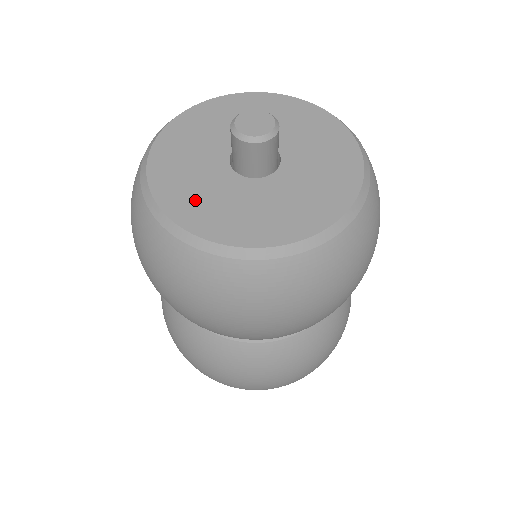
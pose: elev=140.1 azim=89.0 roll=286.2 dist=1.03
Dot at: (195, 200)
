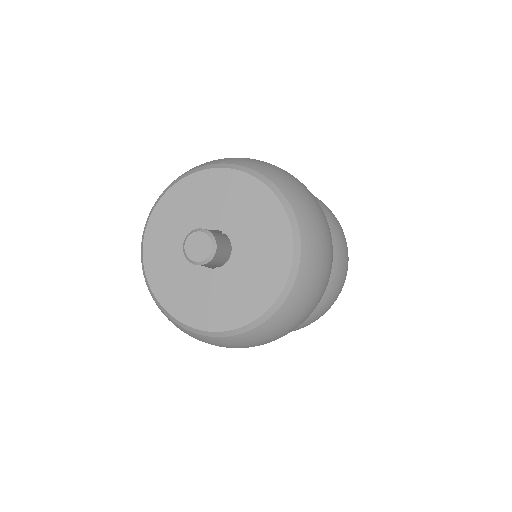
Dot at: (163, 264)
